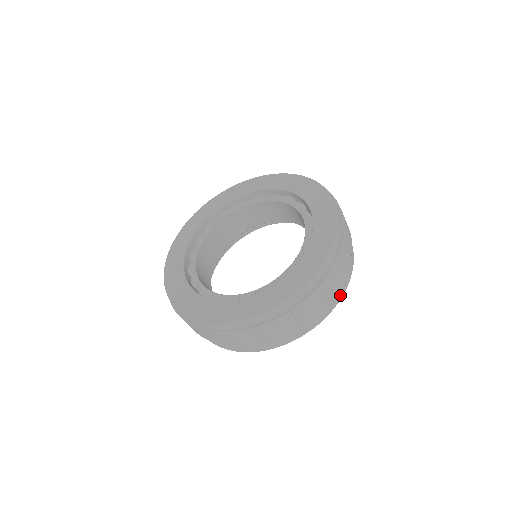
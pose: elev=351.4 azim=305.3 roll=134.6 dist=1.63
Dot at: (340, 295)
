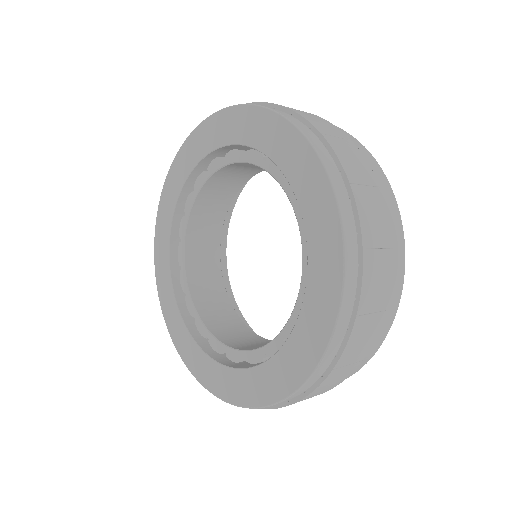
Dot at: (355, 370)
